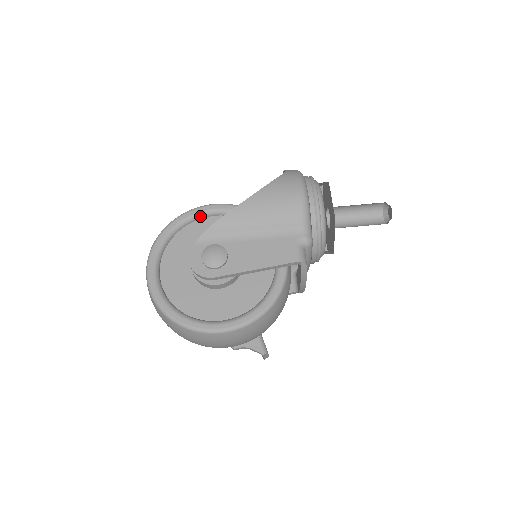
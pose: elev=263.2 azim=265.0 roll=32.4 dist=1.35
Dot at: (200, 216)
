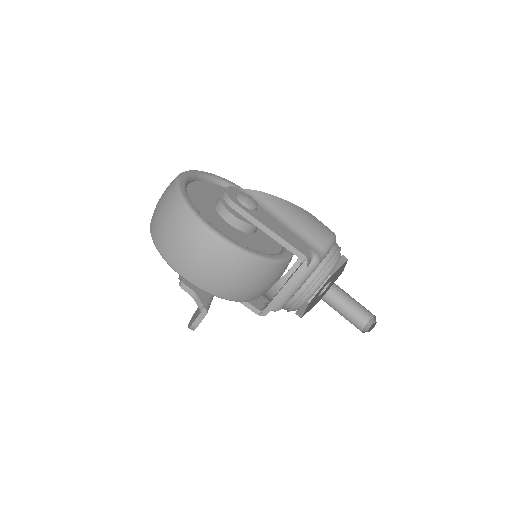
Dot at: occluded
